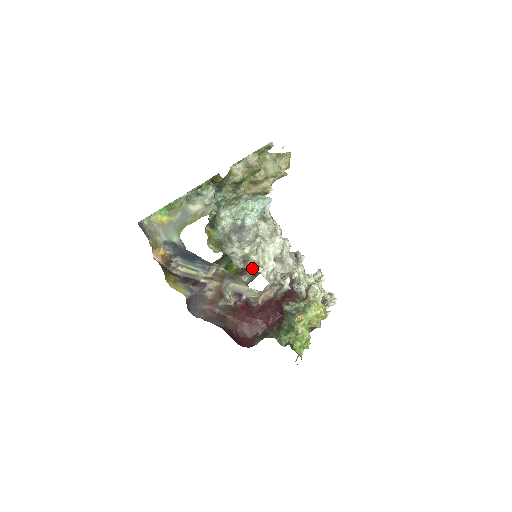
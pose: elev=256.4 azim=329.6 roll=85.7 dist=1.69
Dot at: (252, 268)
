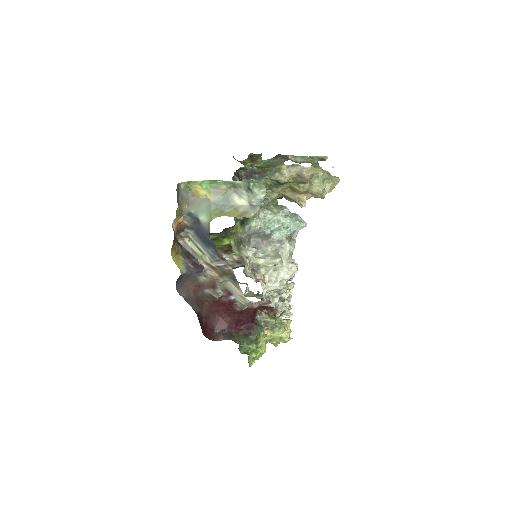
Dot at: (238, 253)
